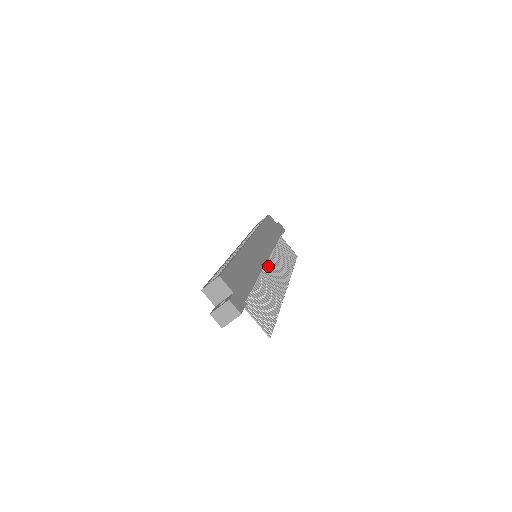
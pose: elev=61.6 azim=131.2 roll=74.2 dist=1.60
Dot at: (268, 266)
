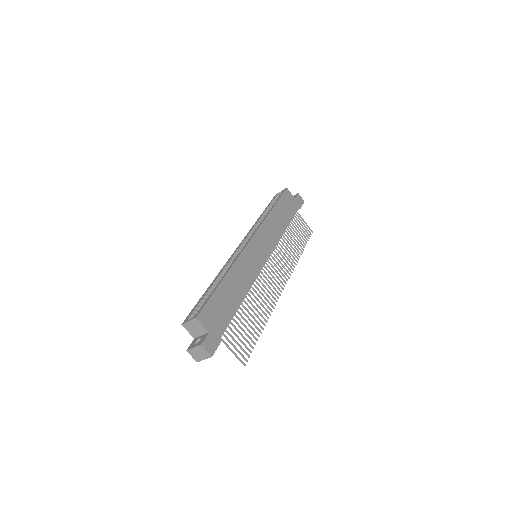
Dot at: (266, 268)
